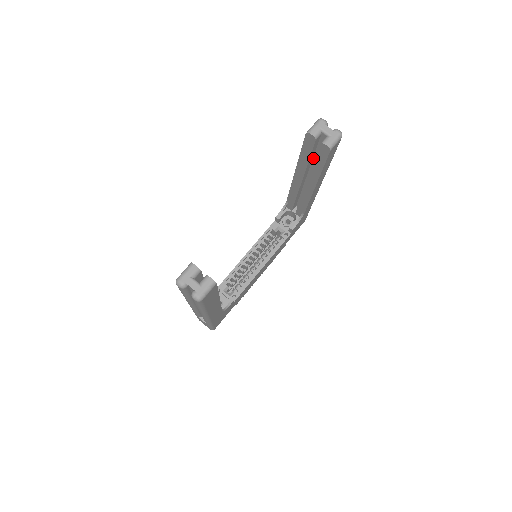
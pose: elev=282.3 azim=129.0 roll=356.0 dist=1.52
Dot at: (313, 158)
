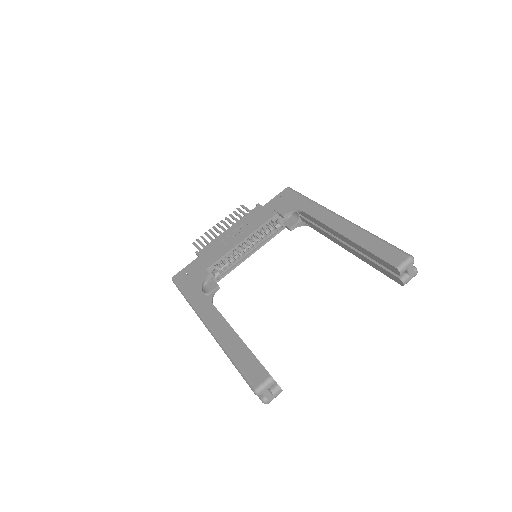
Dot at: occluded
